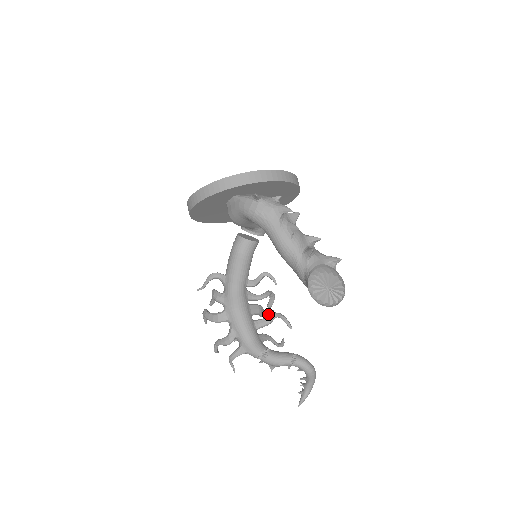
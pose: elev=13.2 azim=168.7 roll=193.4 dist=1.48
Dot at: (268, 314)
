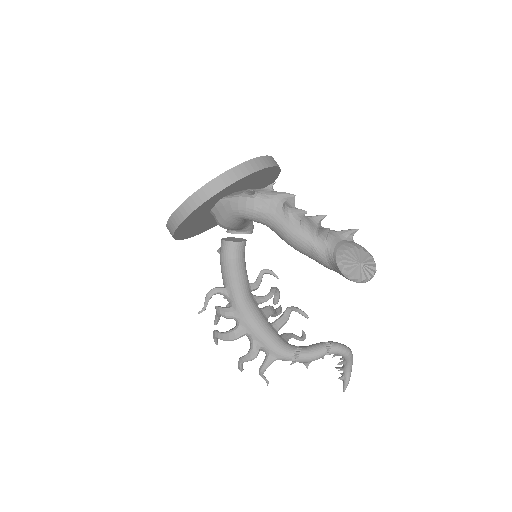
Dot at: (279, 311)
